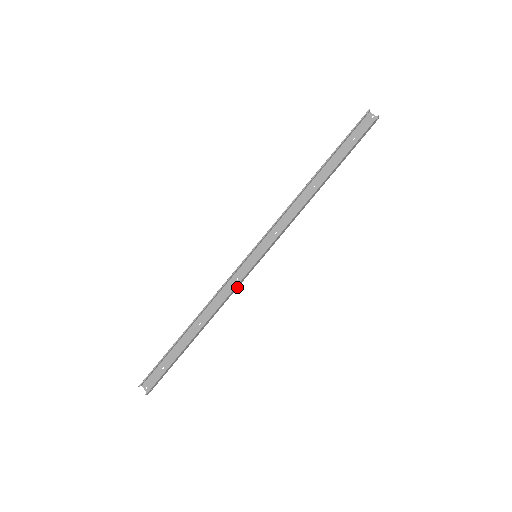
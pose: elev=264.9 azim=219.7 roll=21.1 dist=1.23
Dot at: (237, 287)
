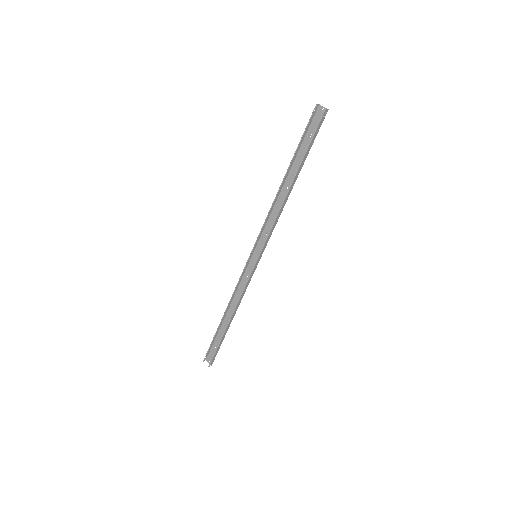
Dot at: occluded
